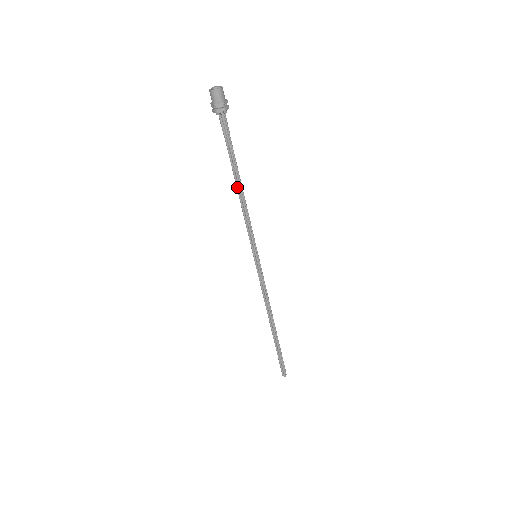
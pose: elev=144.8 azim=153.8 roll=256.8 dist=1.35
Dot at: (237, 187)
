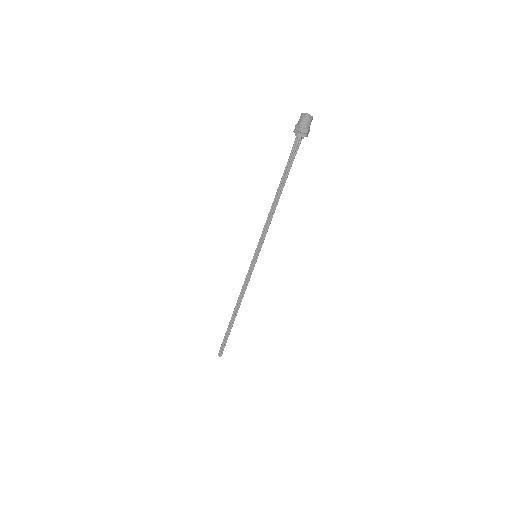
Dot at: (278, 199)
